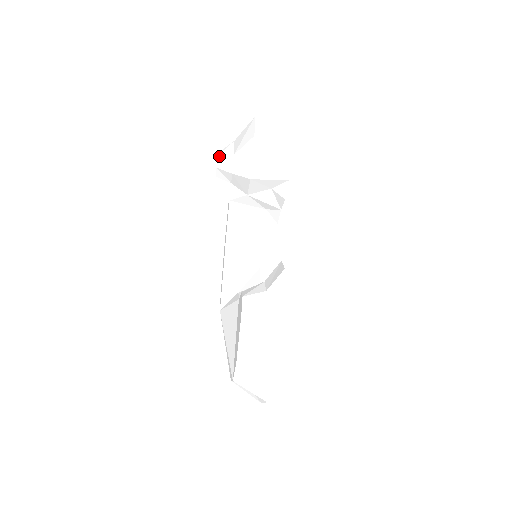
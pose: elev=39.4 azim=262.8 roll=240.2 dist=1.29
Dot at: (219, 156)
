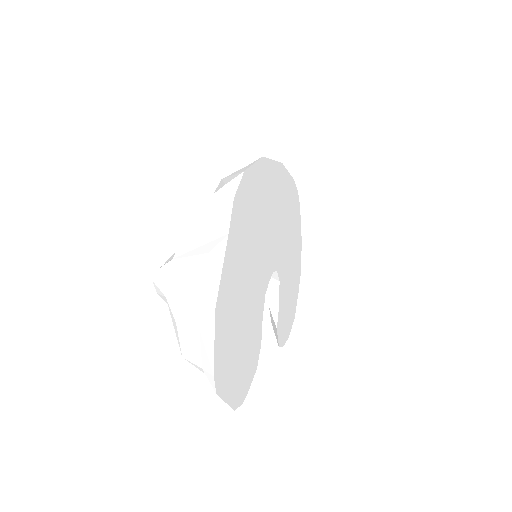
Dot at: occluded
